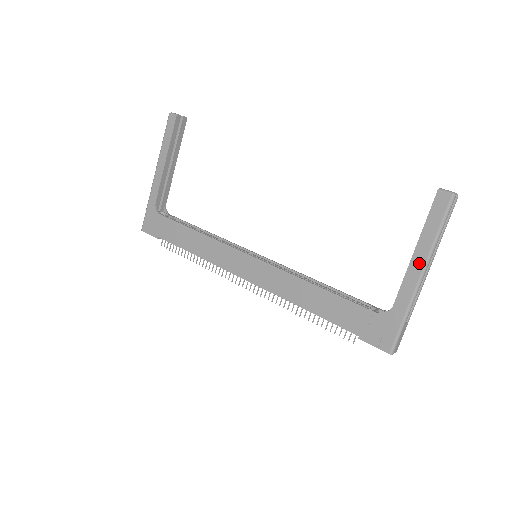
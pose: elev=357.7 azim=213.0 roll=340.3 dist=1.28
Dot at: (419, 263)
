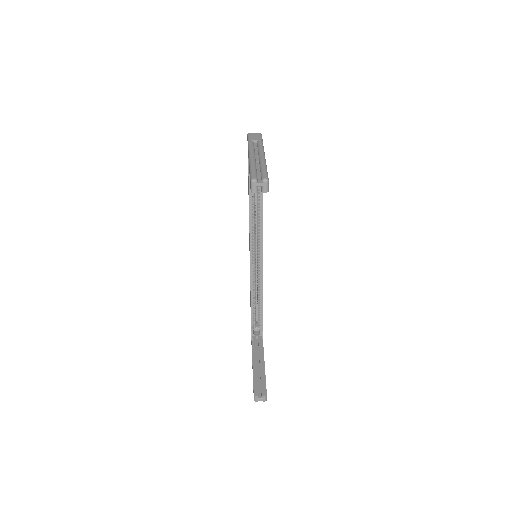
Dot at: occluded
